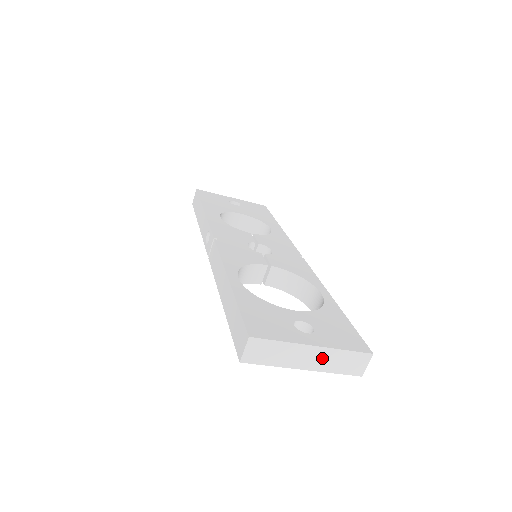
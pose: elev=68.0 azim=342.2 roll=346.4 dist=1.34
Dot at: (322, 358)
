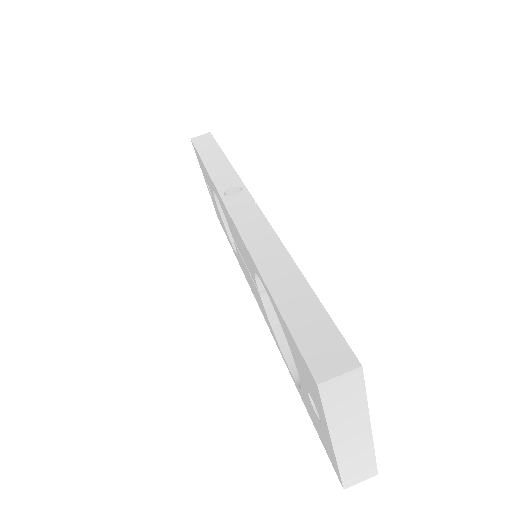
Dot at: (356, 445)
